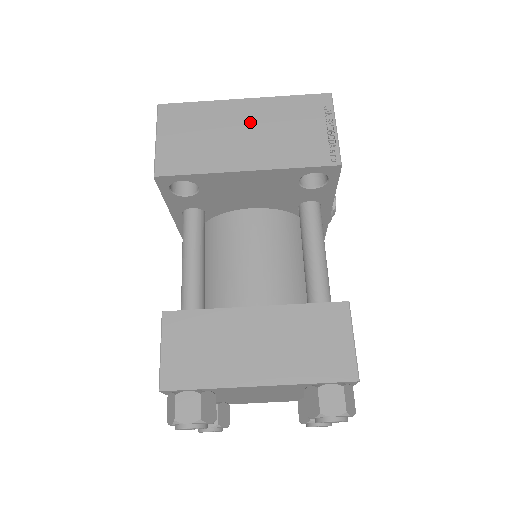
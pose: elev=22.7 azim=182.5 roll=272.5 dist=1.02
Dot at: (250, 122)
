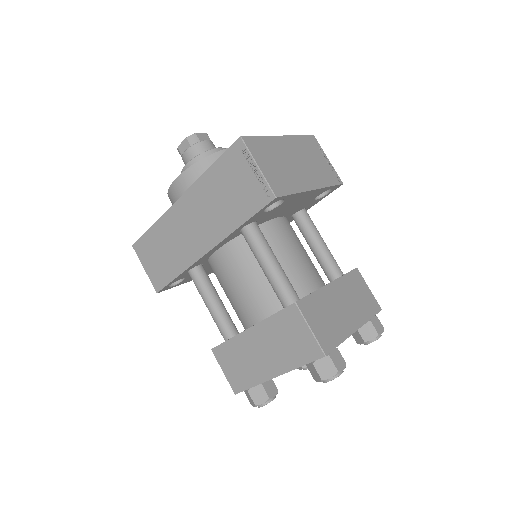
Dot at: (295, 154)
